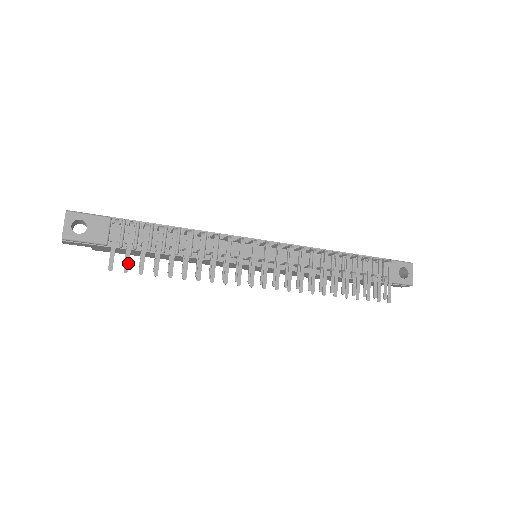
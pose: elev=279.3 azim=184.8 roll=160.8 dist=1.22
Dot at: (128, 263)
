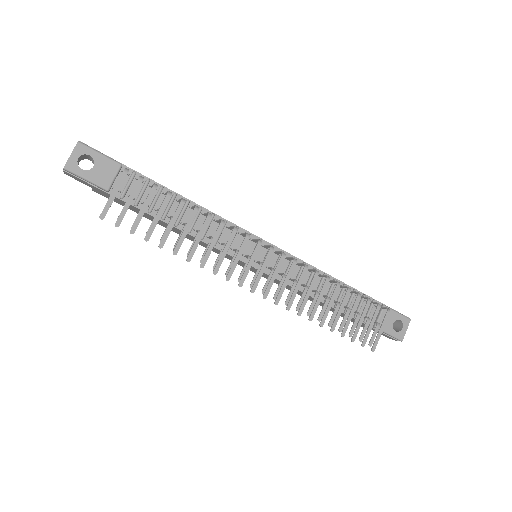
Dot at: (122, 218)
